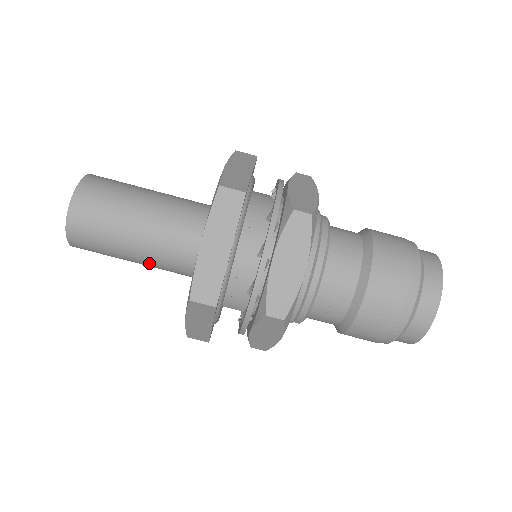
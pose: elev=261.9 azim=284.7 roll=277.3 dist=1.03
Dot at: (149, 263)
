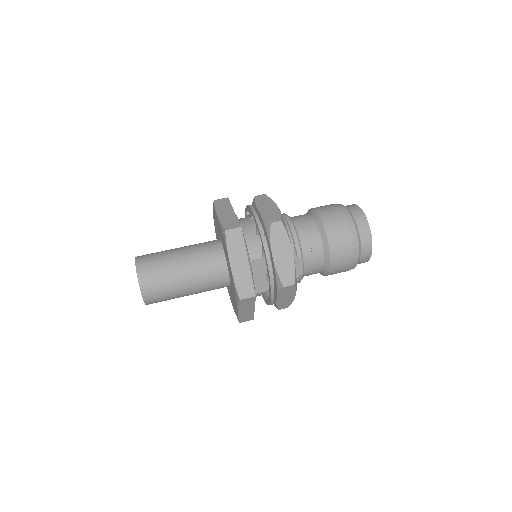
Dot at: (194, 272)
